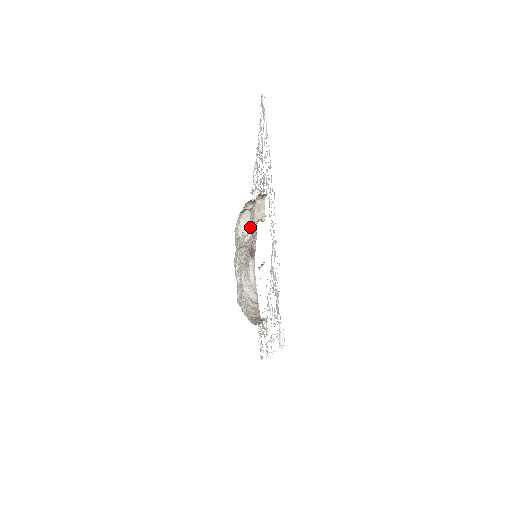
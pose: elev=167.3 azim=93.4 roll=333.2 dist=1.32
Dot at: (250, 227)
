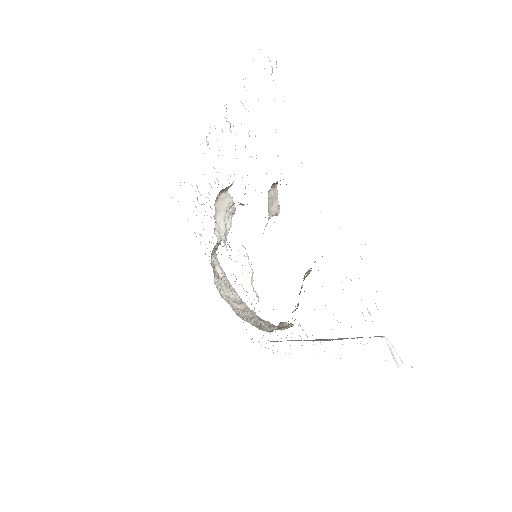
Dot at: (229, 222)
